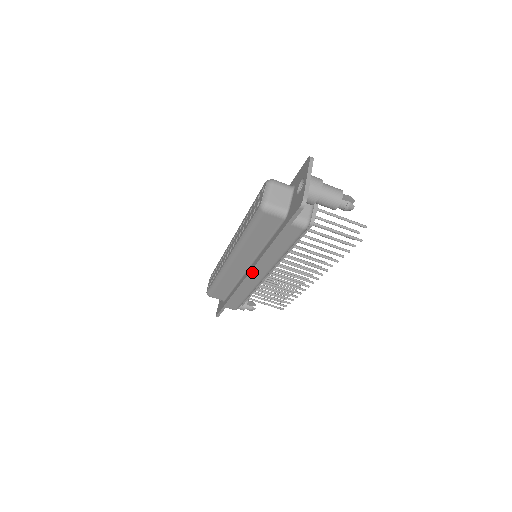
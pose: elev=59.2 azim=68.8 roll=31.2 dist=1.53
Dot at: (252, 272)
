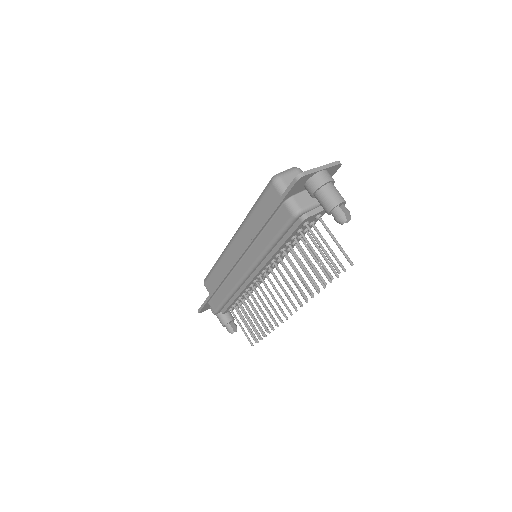
Dot at: (239, 257)
